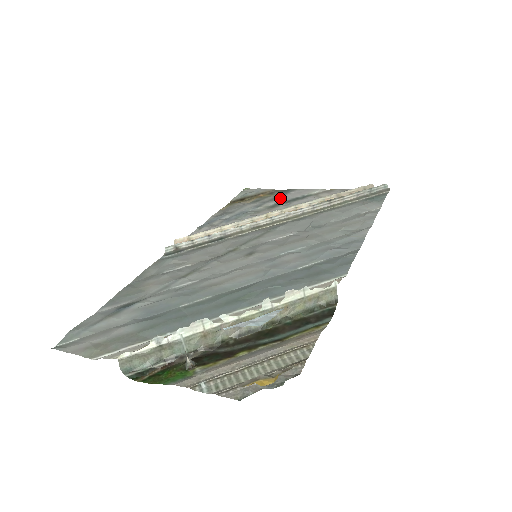
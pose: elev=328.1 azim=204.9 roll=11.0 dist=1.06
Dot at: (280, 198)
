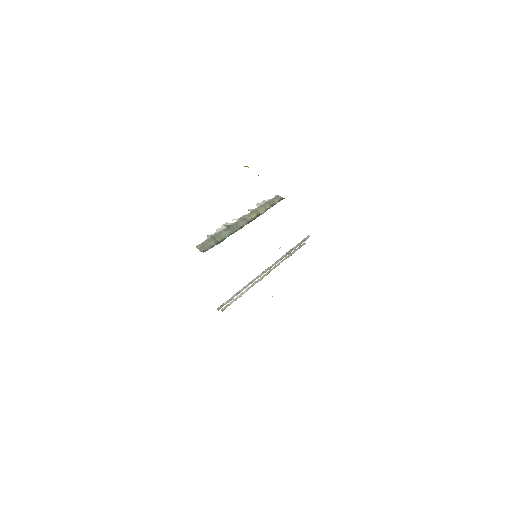
Dot at: occluded
